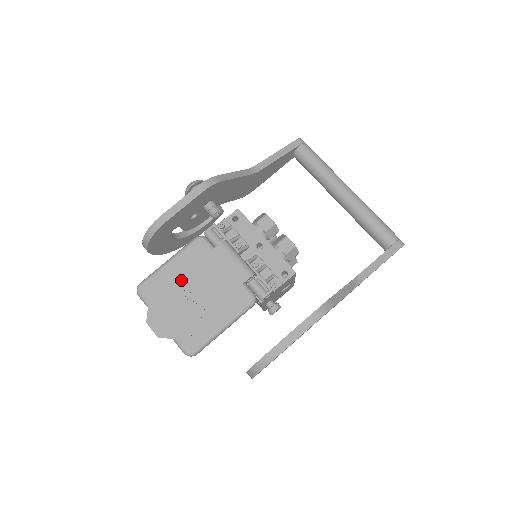
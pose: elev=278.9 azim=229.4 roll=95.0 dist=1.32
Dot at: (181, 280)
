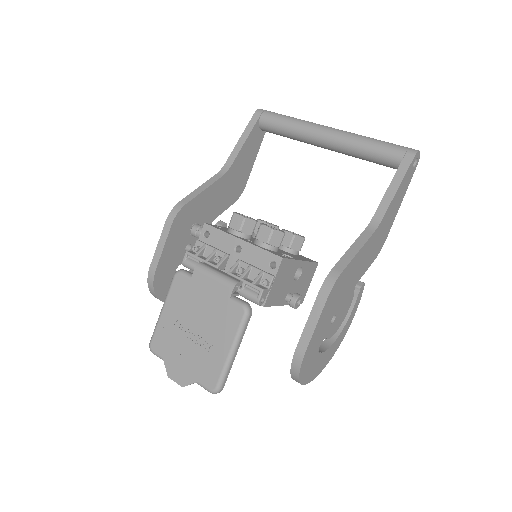
Dot at: (178, 322)
